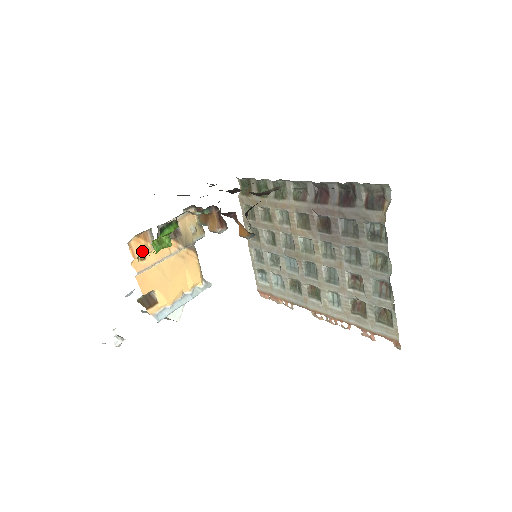
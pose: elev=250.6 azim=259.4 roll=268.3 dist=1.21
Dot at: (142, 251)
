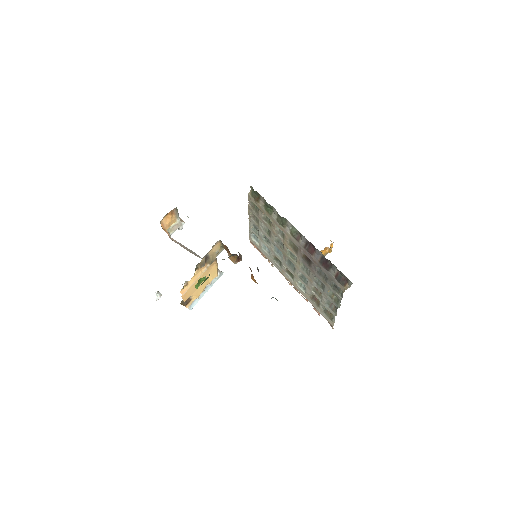
Dot at: (186, 281)
